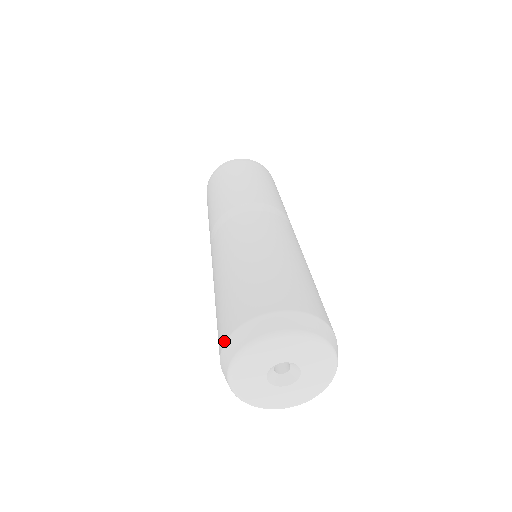
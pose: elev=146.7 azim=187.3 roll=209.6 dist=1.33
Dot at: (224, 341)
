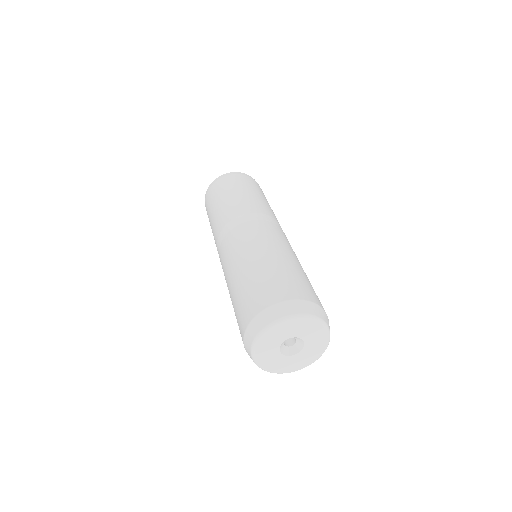
Dot at: (246, 326)
